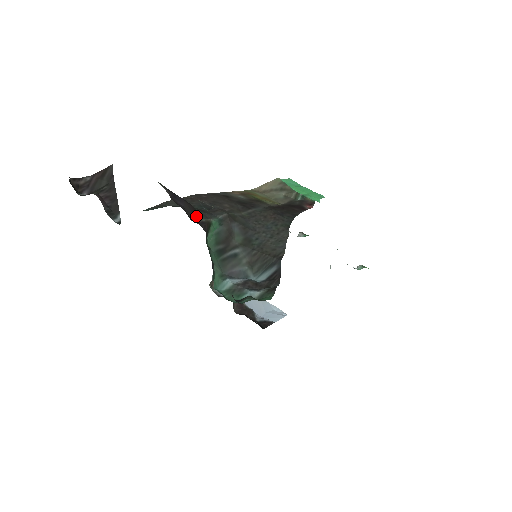
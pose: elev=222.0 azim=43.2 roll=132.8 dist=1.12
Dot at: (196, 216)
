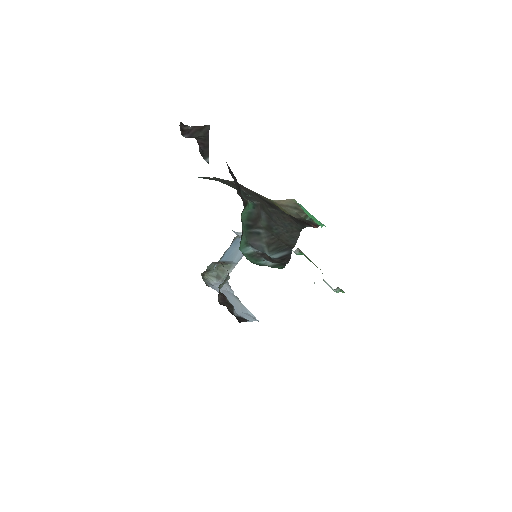
Dot at: (240, 193)
